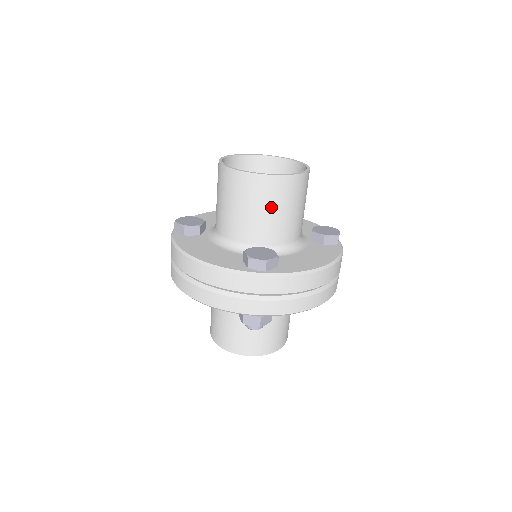
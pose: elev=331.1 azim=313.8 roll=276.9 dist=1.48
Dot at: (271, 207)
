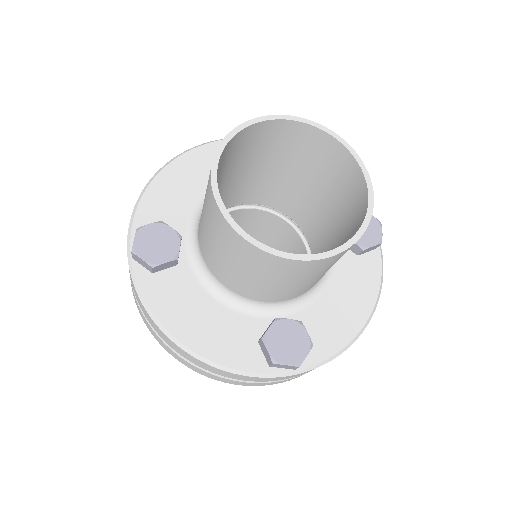
Dot at: (307, 278)
